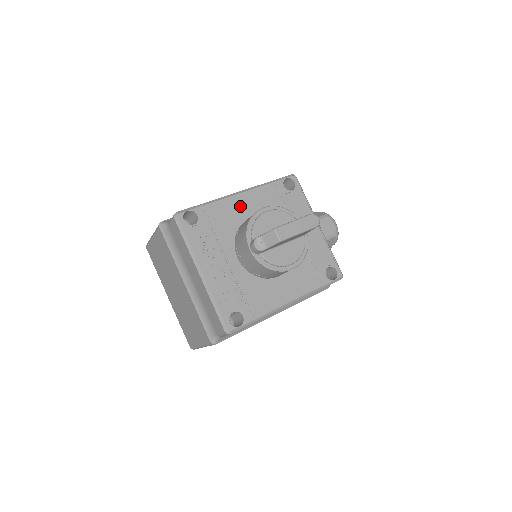
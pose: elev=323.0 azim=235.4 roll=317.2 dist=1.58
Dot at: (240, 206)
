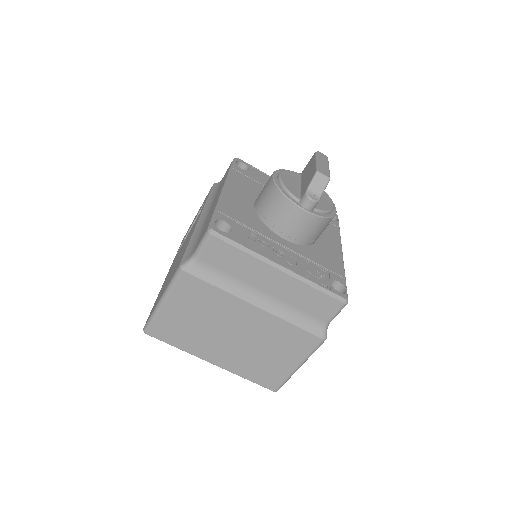
Dot at: (238, 198)
